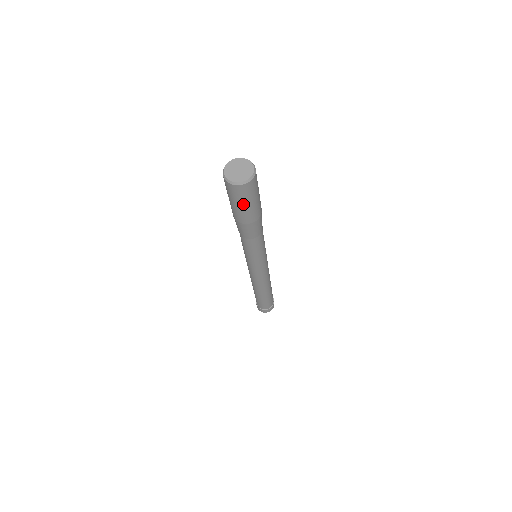
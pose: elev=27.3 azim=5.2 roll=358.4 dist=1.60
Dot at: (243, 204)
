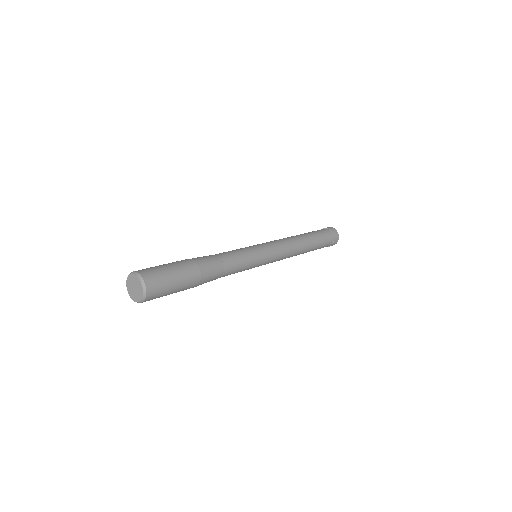
Dot at: occluded
